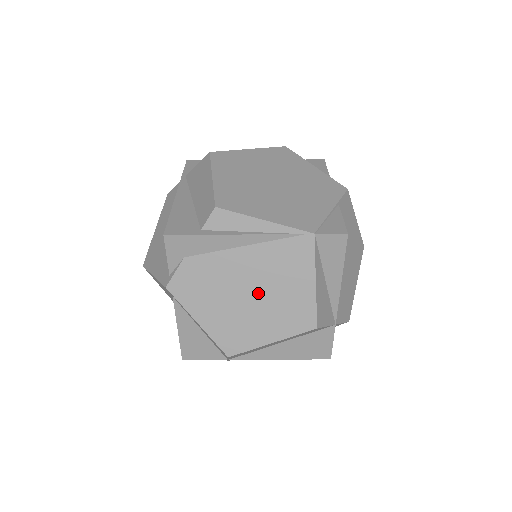
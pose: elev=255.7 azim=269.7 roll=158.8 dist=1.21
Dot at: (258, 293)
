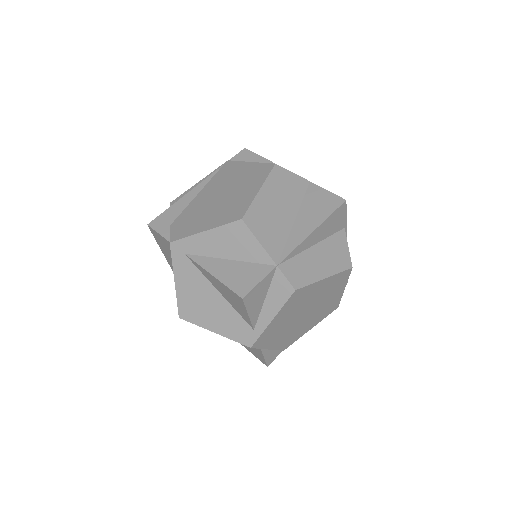
Dot at: (225, 192)
